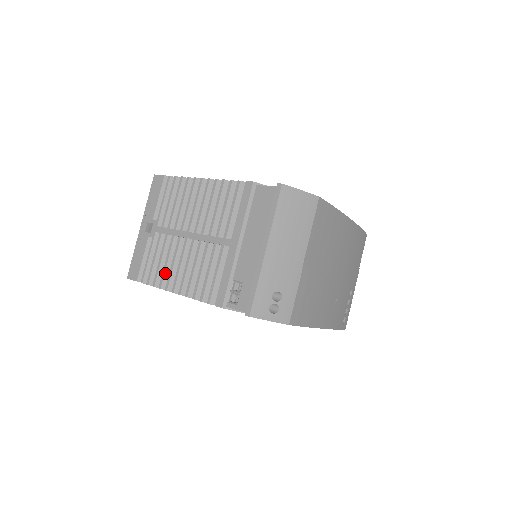
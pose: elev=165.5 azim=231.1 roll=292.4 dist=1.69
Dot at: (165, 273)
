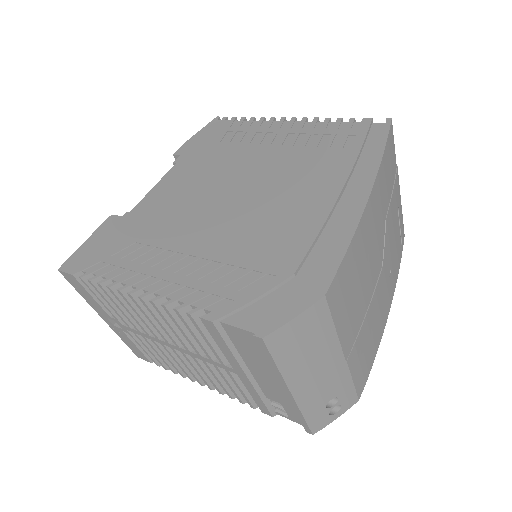
Dot at: (177, 367)
